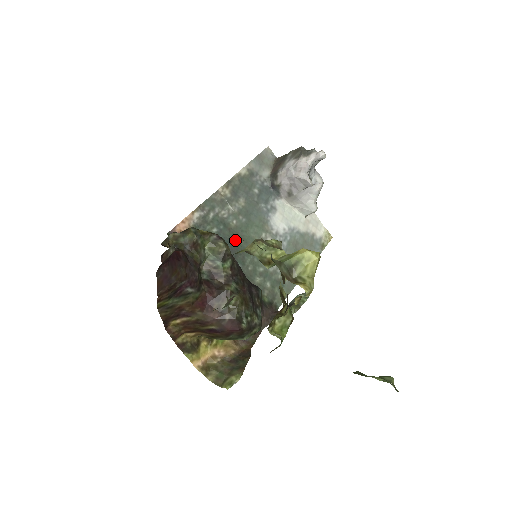
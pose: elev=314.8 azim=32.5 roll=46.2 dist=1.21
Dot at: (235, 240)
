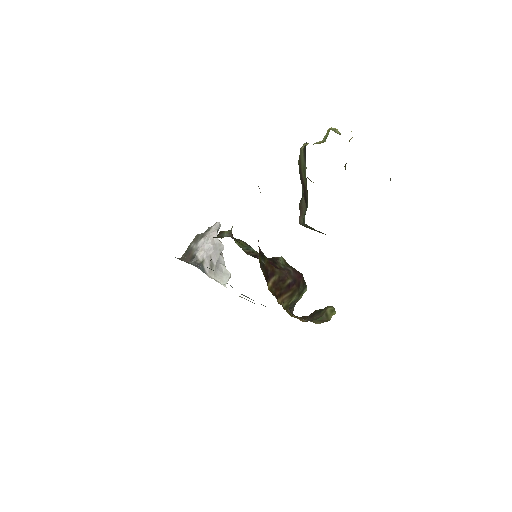
Dot at: occluded
